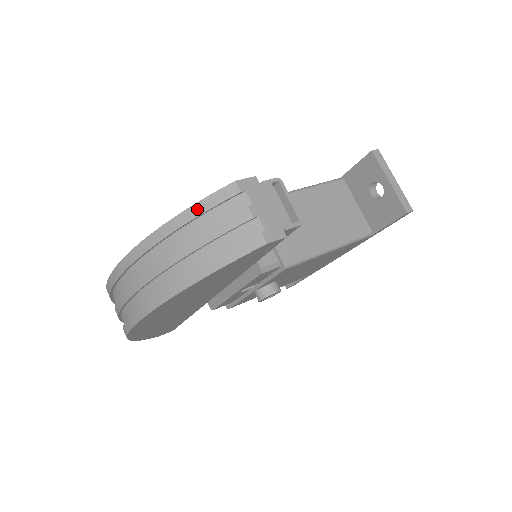
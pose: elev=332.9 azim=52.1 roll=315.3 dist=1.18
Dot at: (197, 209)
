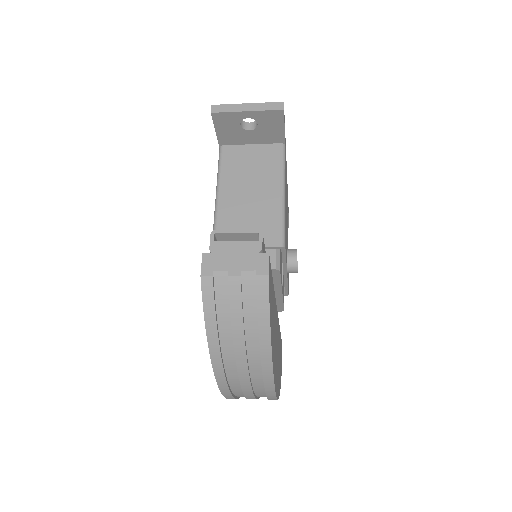
Dot at: (209, 317)
